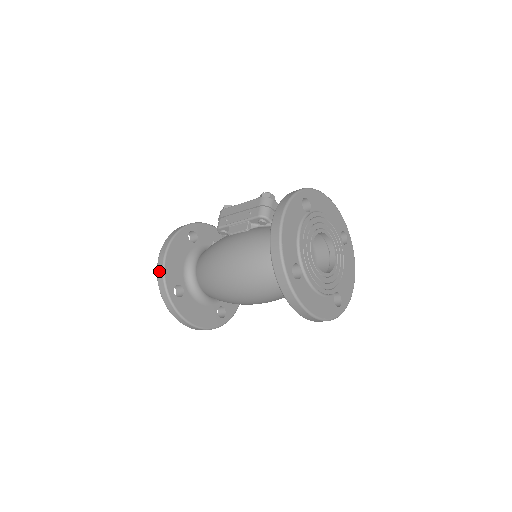
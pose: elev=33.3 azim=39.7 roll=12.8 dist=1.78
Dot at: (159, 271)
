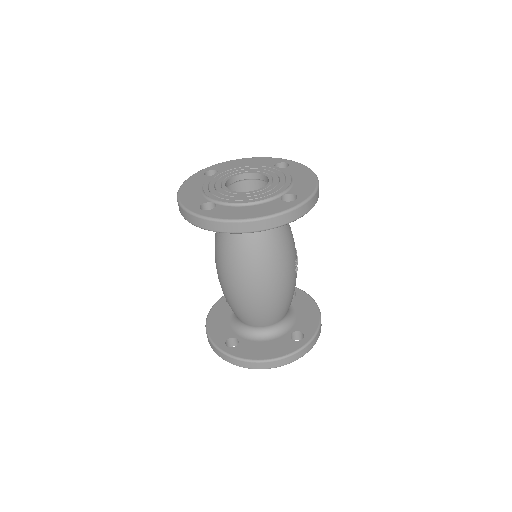
Dot at: (208, 341)
